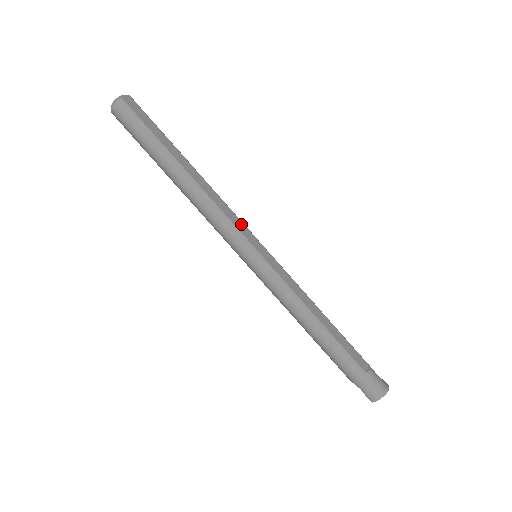
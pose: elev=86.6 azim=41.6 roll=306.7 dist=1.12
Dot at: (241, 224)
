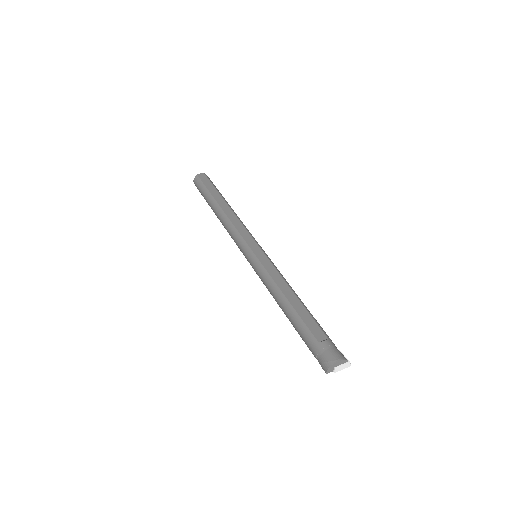
Dot at: (247, 234)
